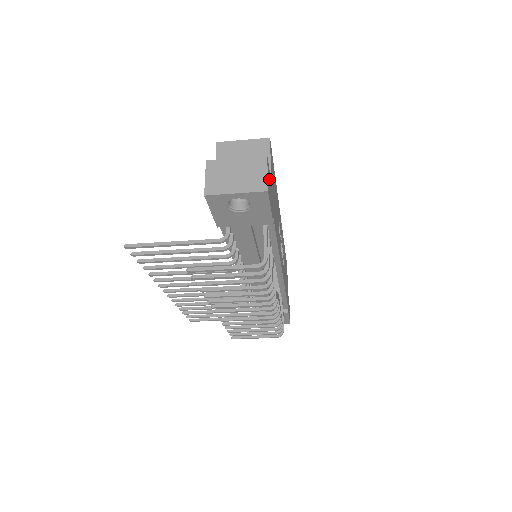
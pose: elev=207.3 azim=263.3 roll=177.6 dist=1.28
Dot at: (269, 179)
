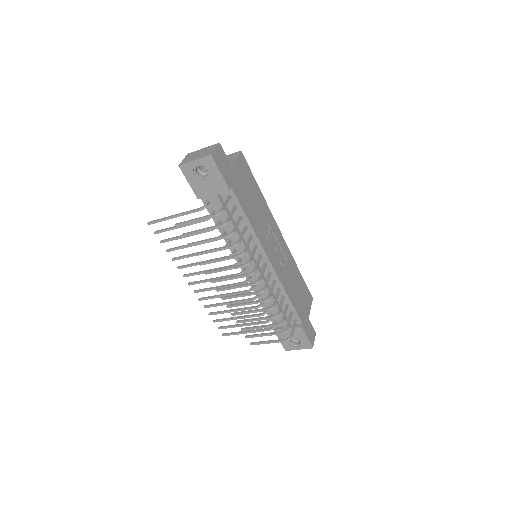
Dot at: (223, 158)
